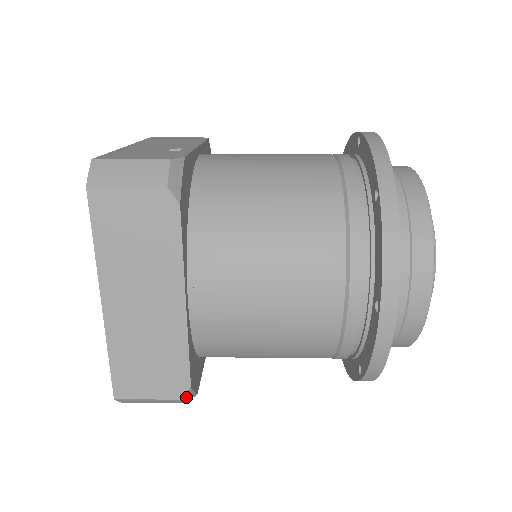
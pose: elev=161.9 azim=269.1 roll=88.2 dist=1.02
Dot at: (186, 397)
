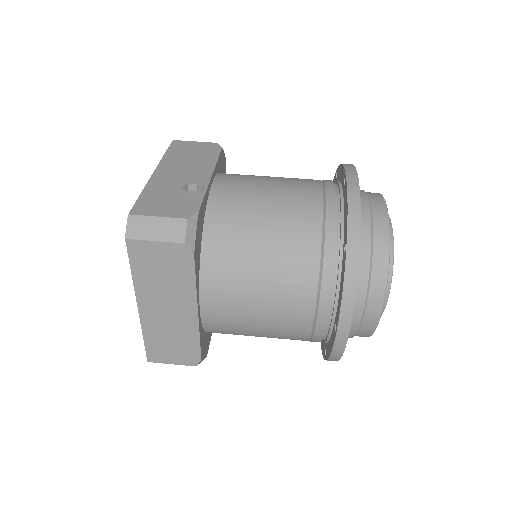
Dot at: occluded
